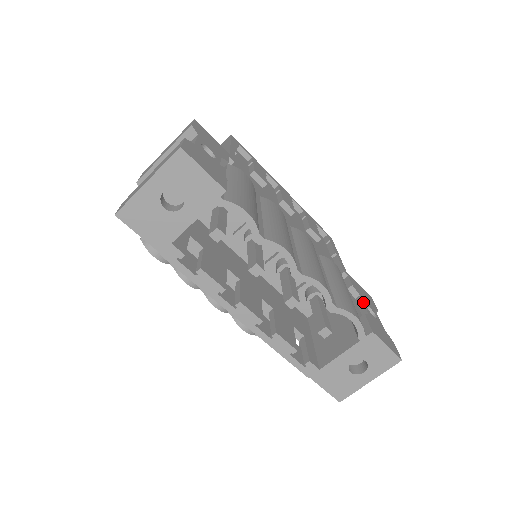
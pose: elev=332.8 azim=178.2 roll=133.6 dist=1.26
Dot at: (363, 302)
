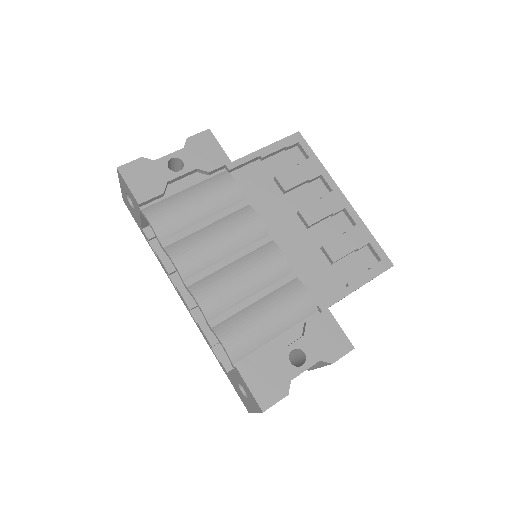
Dot at: (294, 343)
